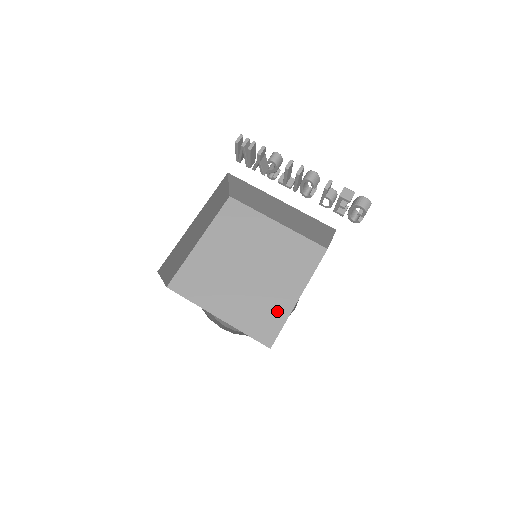
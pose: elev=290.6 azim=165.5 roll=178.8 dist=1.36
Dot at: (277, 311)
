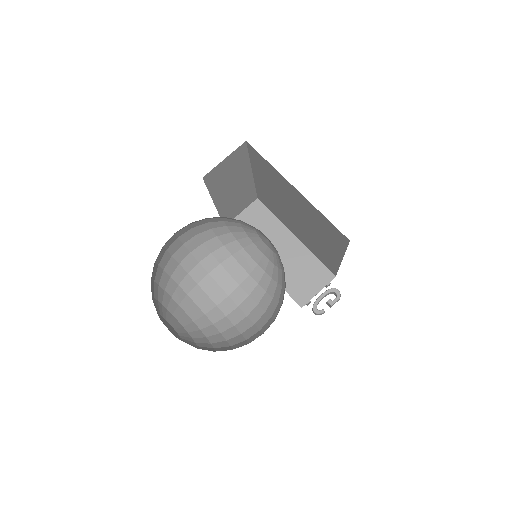
Dot at: occluded
